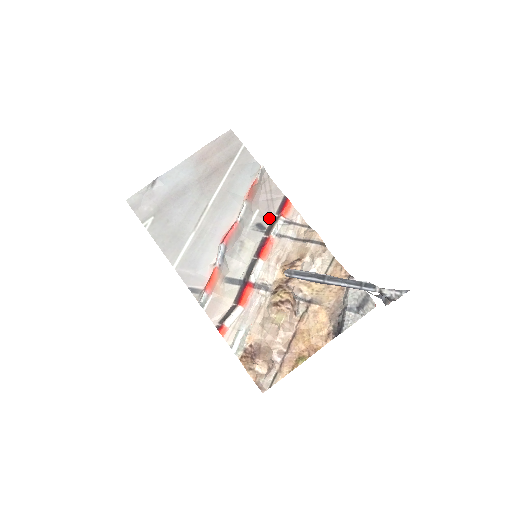
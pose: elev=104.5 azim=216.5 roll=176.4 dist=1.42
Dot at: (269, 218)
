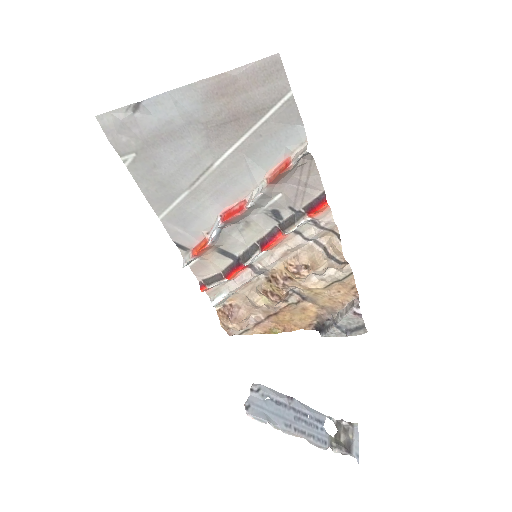
Dot at: (292, 209)
